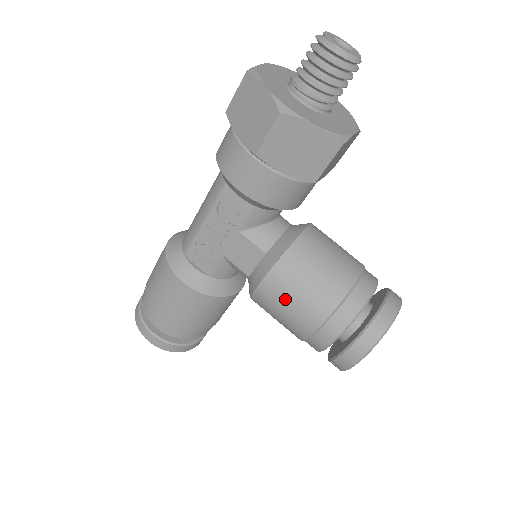
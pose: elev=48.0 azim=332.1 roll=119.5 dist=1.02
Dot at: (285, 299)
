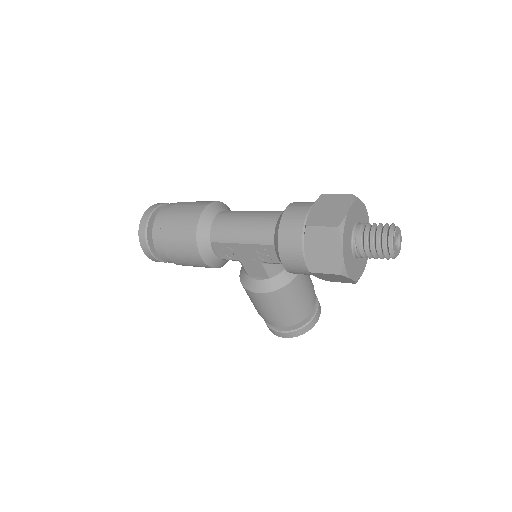
Dot at: (266, 305)
